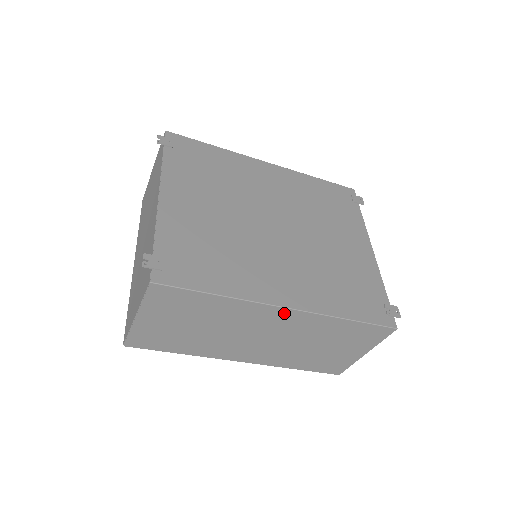
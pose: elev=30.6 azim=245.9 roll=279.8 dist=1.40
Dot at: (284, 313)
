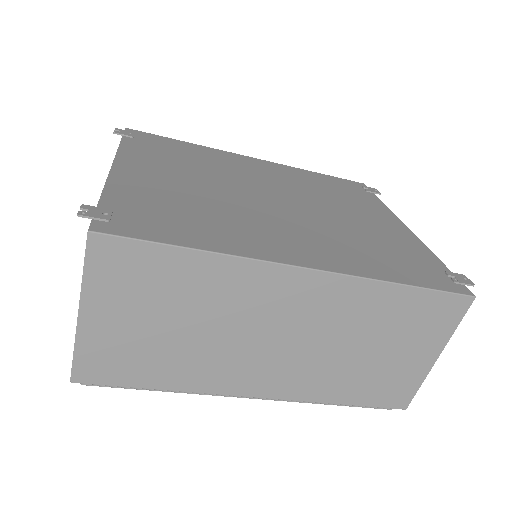
Dot at: (303, 280)
